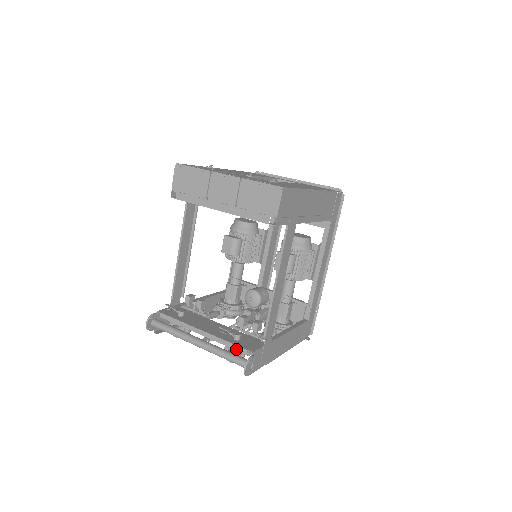
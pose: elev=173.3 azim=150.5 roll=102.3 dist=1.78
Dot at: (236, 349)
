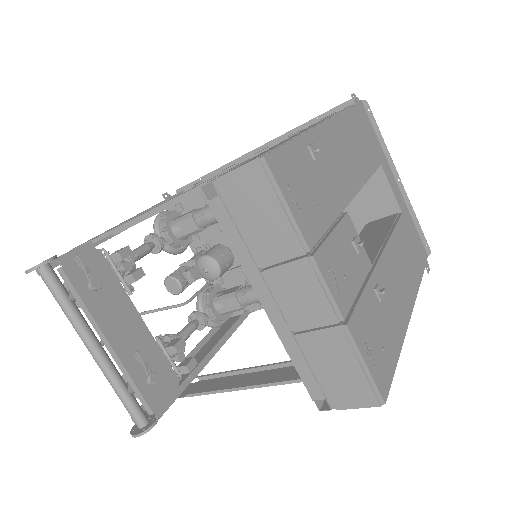
Dot at: (140, 400)
